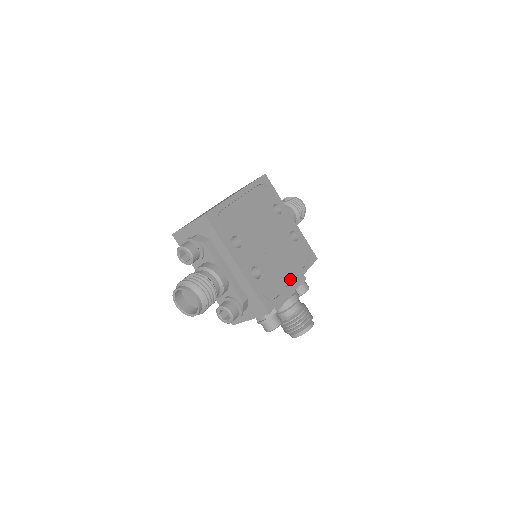
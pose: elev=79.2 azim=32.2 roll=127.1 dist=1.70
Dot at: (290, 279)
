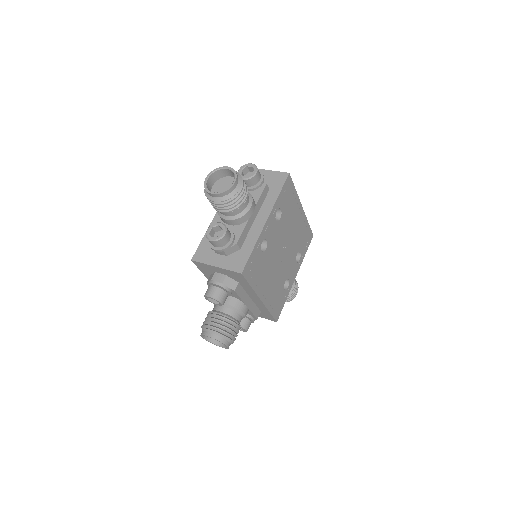
Dot at: (263, 292)
